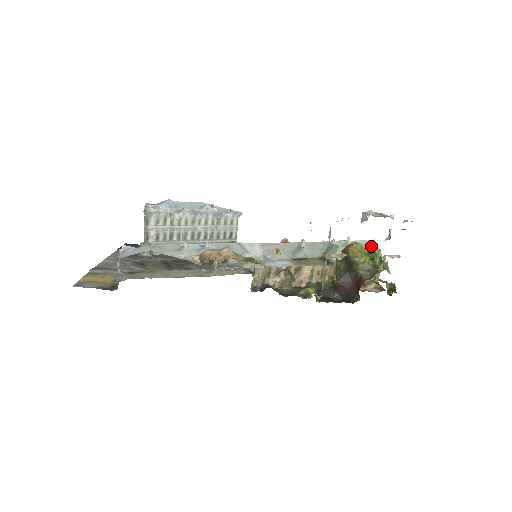
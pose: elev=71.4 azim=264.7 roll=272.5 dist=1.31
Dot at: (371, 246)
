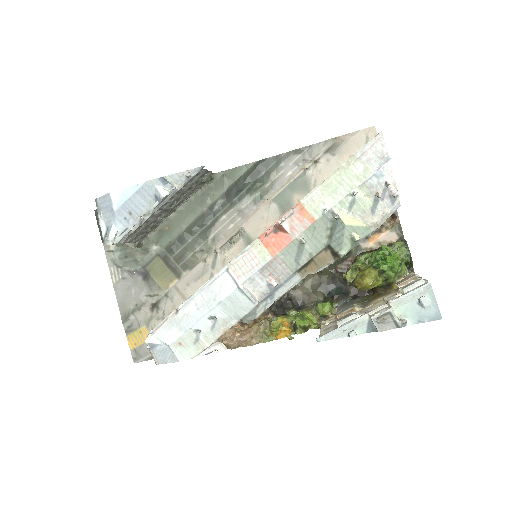
Dot at: (385, 186)
